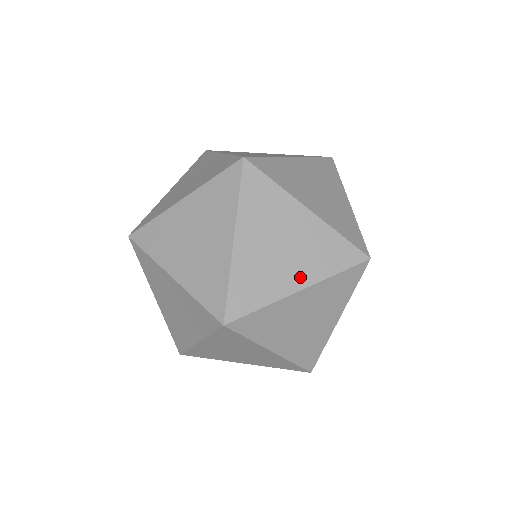
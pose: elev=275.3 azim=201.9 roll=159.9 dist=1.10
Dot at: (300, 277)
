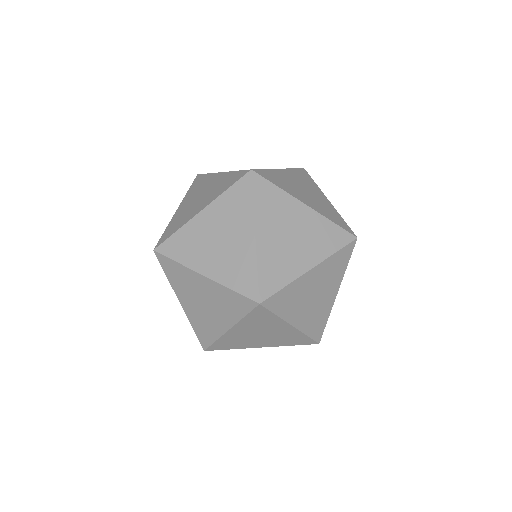
Dot at: (309, 258)
